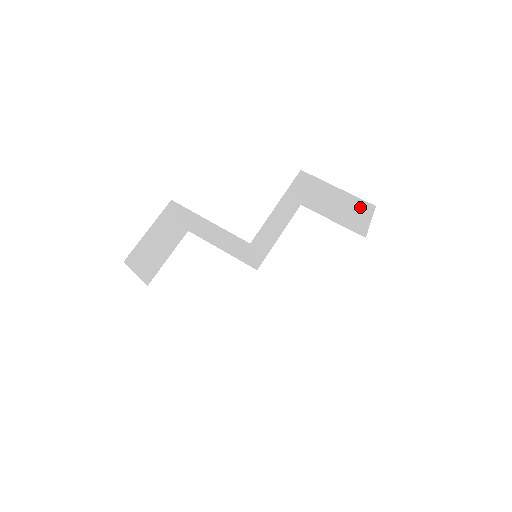
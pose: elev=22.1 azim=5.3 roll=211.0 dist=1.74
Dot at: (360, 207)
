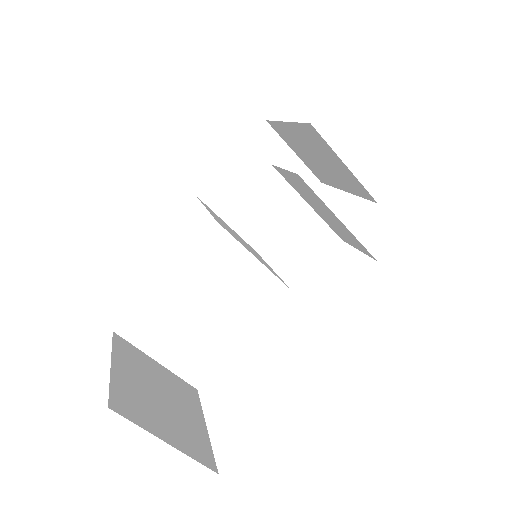
Dot at: (266, 148)
